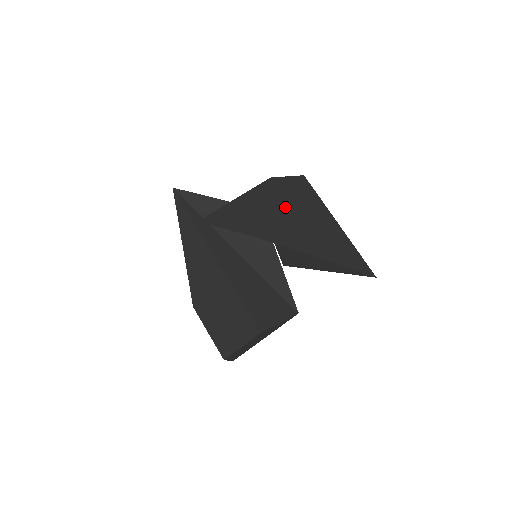
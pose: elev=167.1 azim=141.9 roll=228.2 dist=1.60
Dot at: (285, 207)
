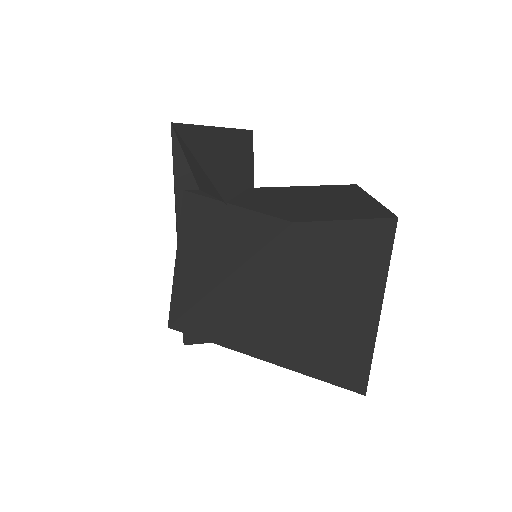
Dot at: (274, 281)
